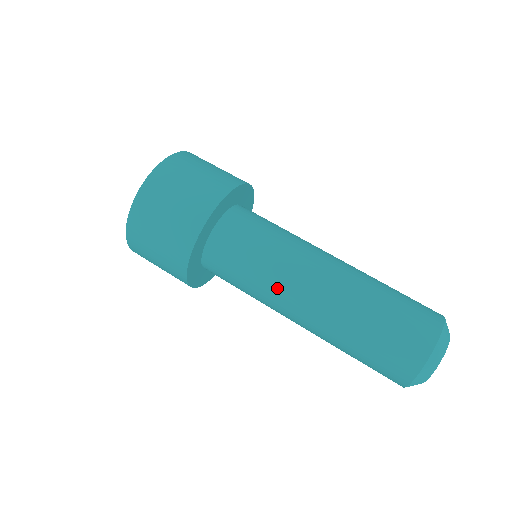
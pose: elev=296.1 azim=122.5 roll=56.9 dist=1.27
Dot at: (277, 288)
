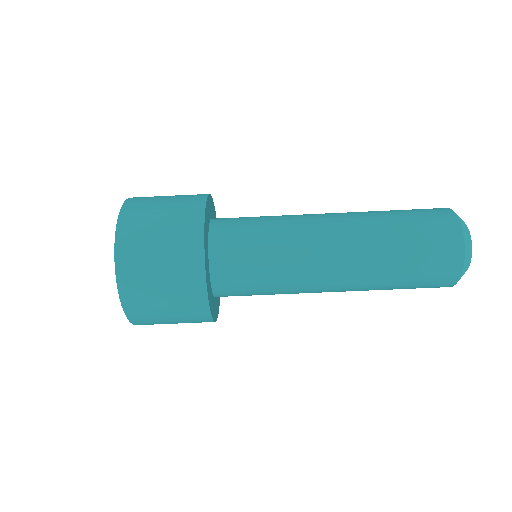
Dot at: occluded
